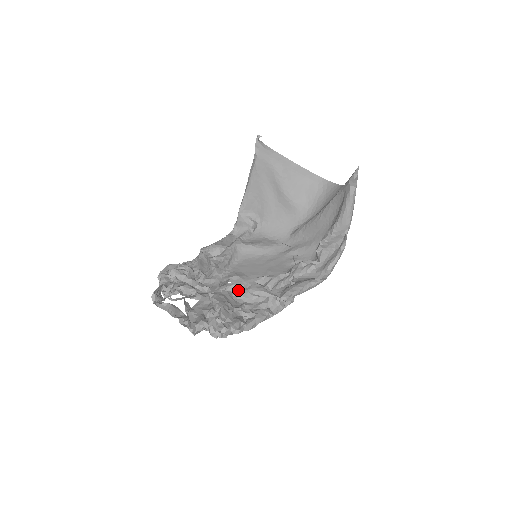
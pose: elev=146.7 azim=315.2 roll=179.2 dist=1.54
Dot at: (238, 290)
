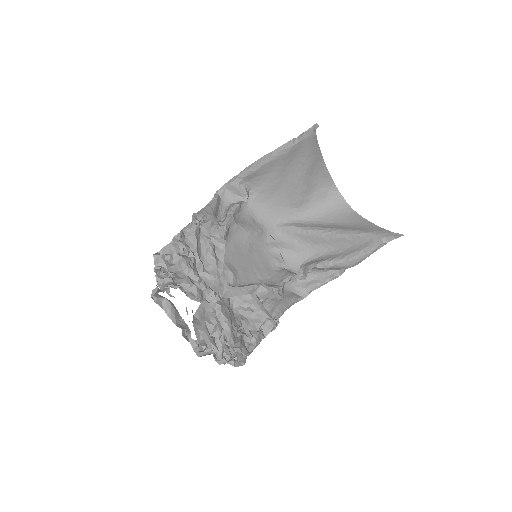
Dot at: (237, 298)
